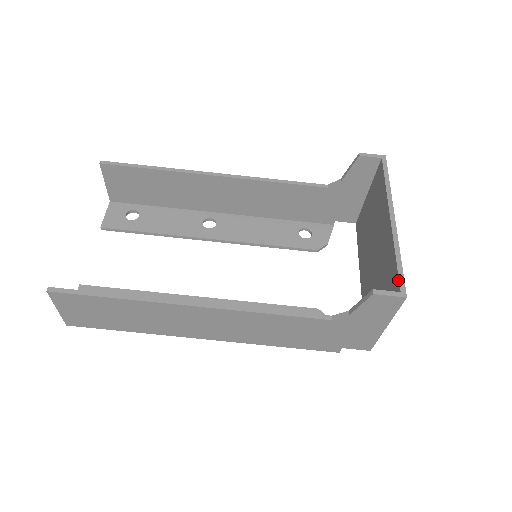
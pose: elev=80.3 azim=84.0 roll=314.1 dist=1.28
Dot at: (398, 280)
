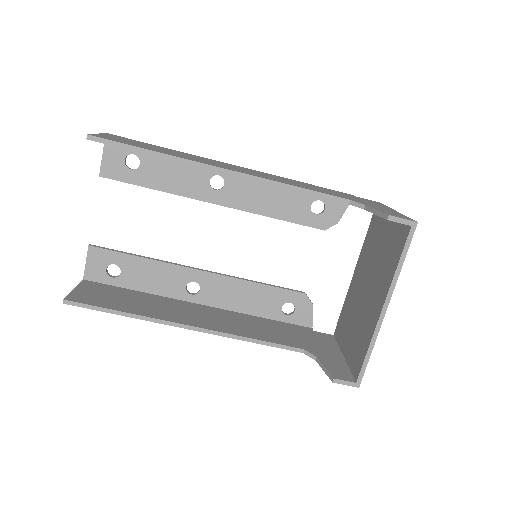
Dot at: (359, 372)
